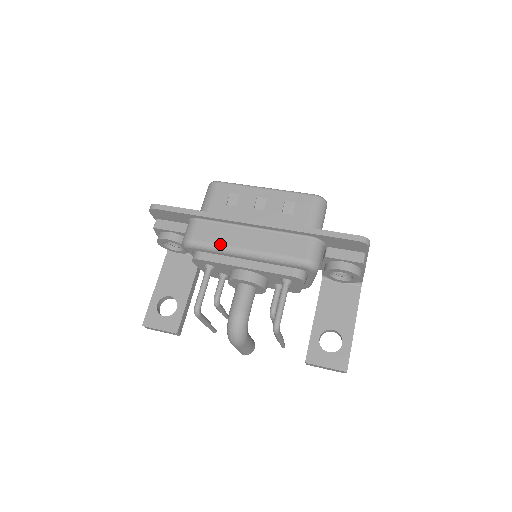
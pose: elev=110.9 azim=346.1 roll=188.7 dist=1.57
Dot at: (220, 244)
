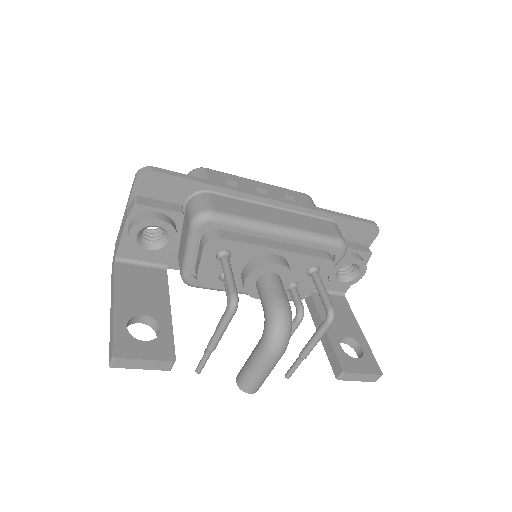
Dot at: (250, 217)
